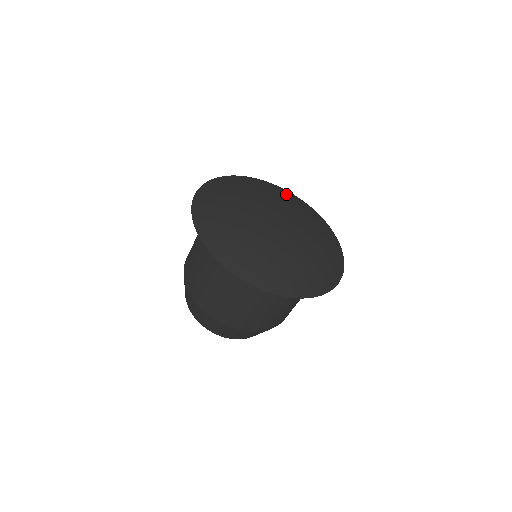
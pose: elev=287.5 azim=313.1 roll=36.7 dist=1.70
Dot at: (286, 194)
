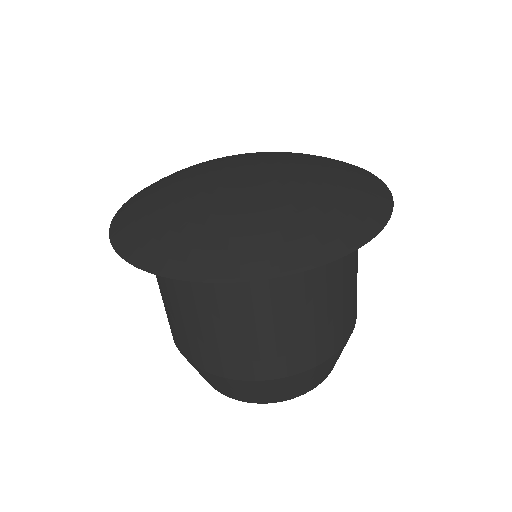
Dot at: occluded
